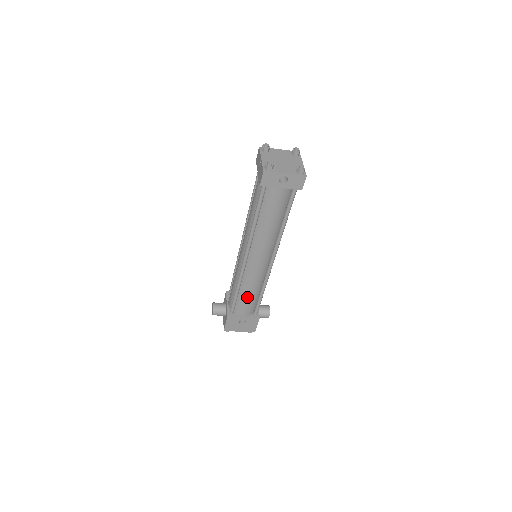
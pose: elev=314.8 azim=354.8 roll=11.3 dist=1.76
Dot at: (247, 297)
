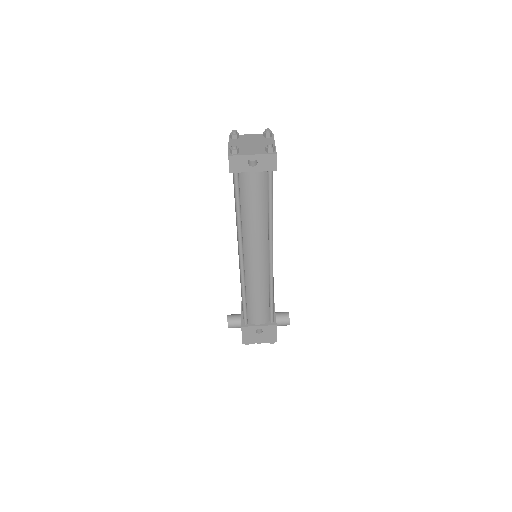
Dot at: (256, 302)
